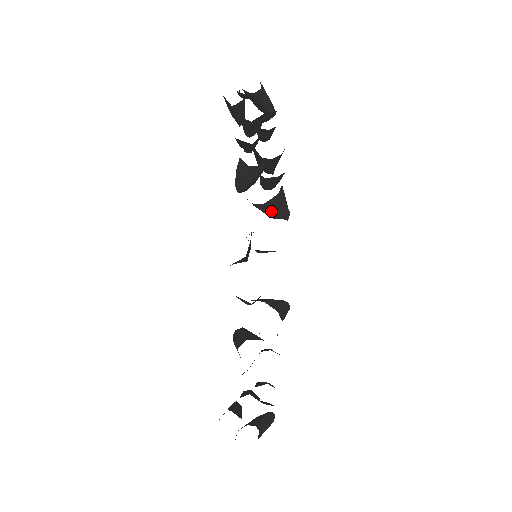
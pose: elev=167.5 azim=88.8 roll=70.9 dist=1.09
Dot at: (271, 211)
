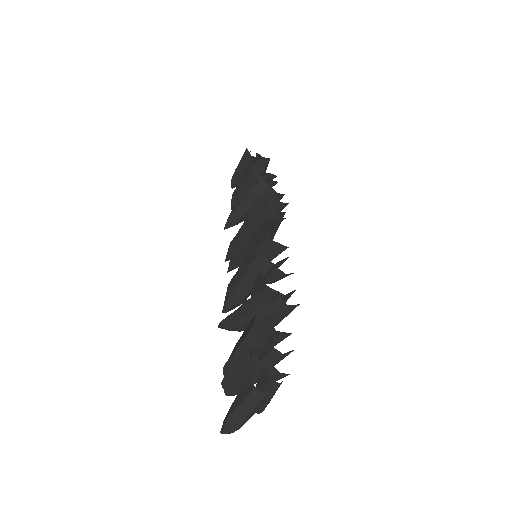
Dot at: occluded
